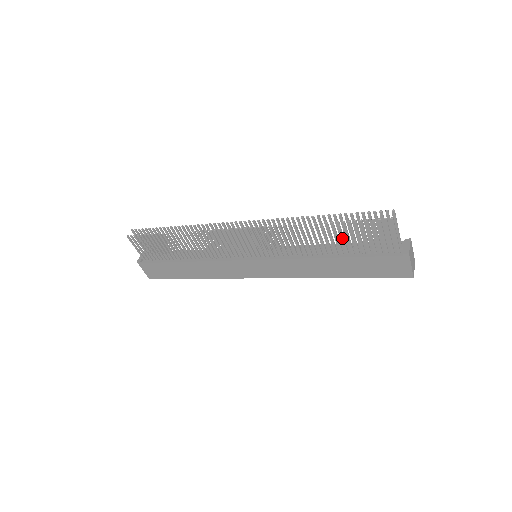
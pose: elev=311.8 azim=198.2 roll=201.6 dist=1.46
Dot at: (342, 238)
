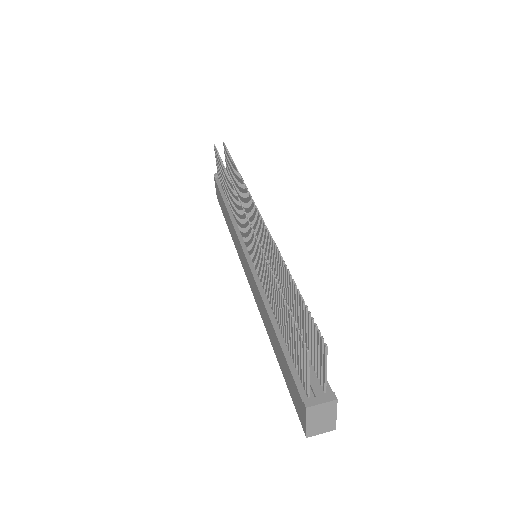
Dot at: (283, 316)
